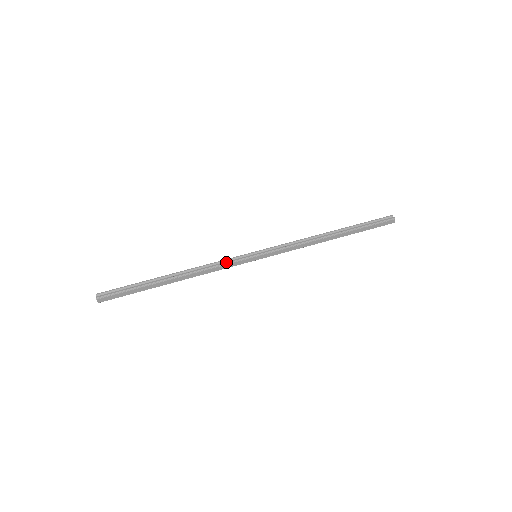
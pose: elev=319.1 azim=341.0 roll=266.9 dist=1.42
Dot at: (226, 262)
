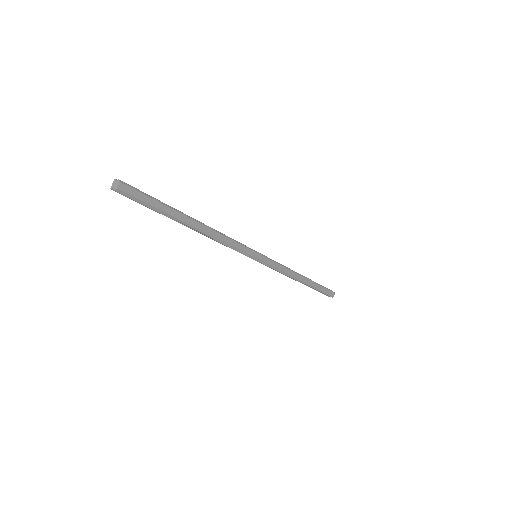
Dot at: occluded
